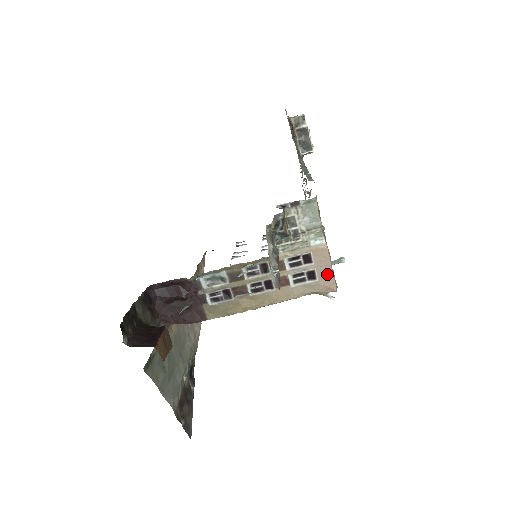
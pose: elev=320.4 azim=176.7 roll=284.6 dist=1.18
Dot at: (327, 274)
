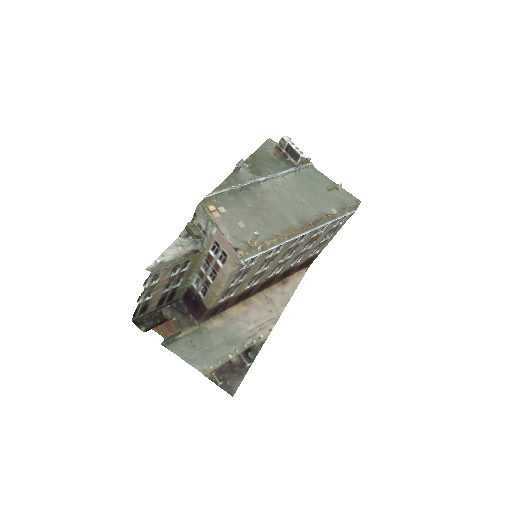
Dot at: (229, 249)
